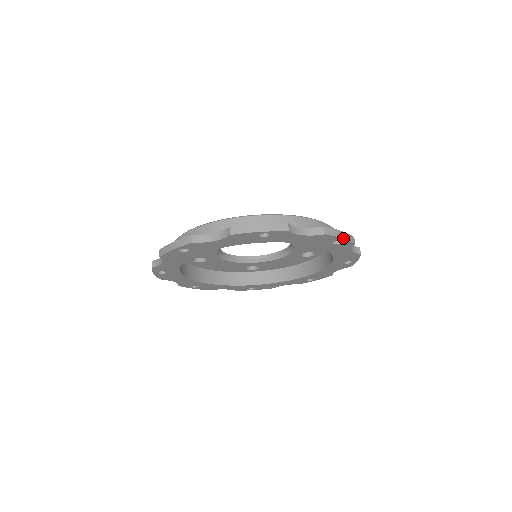
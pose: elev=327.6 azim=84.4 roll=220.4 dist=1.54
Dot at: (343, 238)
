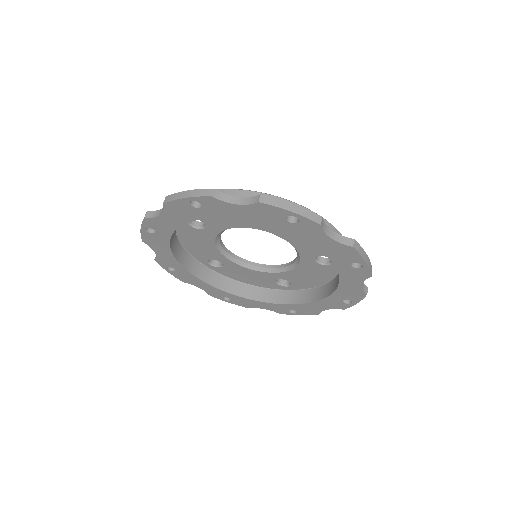
Dot at: (291, 211)
